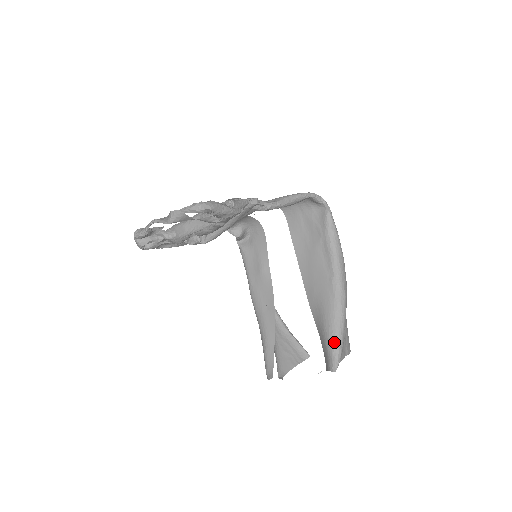
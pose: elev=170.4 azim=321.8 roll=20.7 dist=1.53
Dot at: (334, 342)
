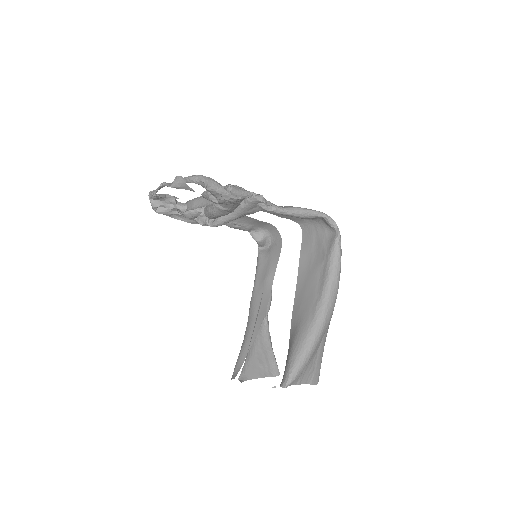
Dot at: (295, 360)
